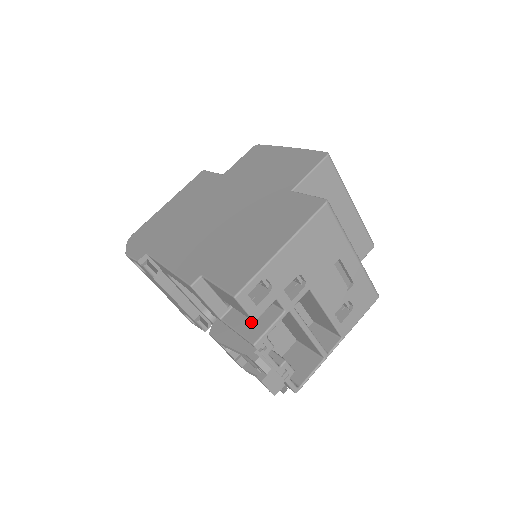
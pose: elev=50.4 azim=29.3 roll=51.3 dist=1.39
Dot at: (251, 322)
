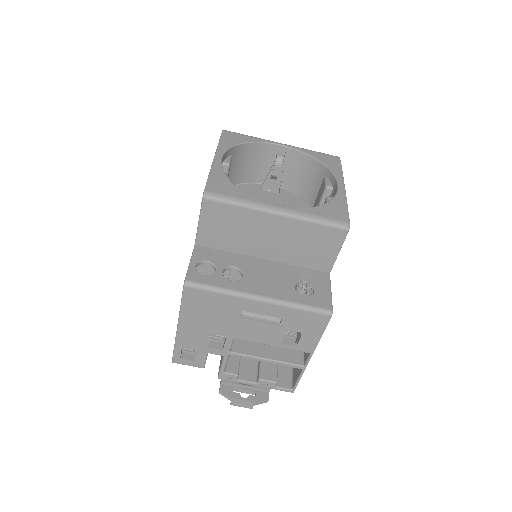
Dot at: occluded
